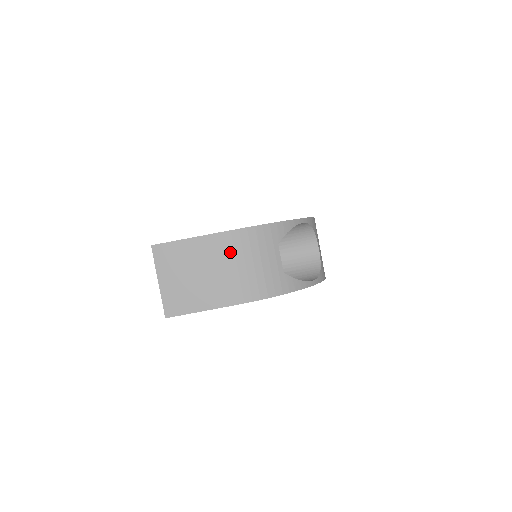
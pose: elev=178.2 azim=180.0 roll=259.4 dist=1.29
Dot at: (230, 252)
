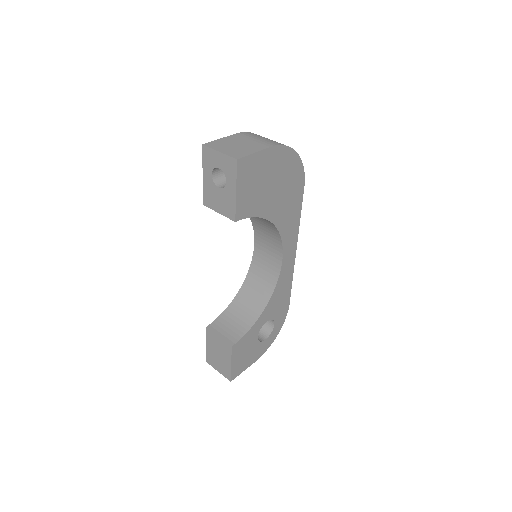
Dot at: (247, 137)
